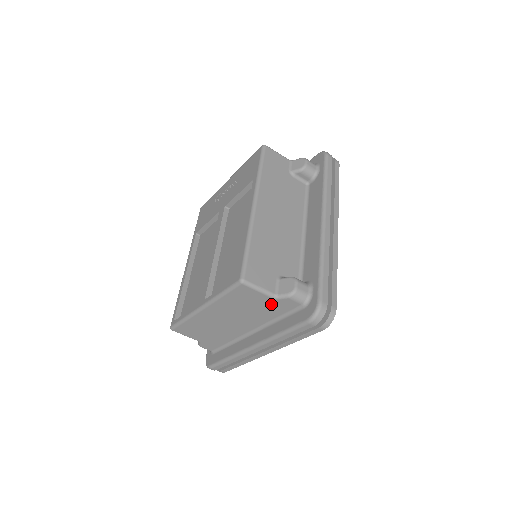
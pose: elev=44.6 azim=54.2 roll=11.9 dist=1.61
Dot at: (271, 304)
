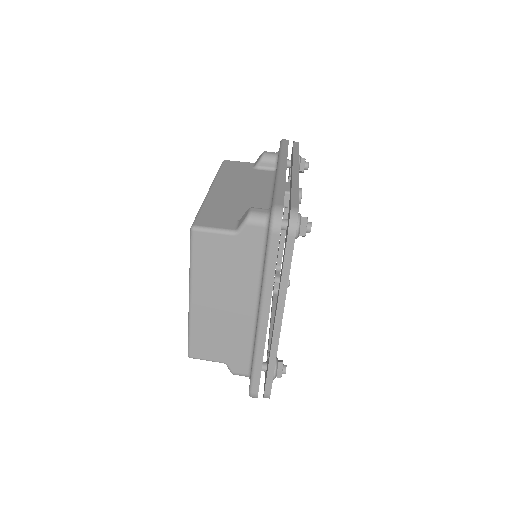
Dot at: (239, 246)
